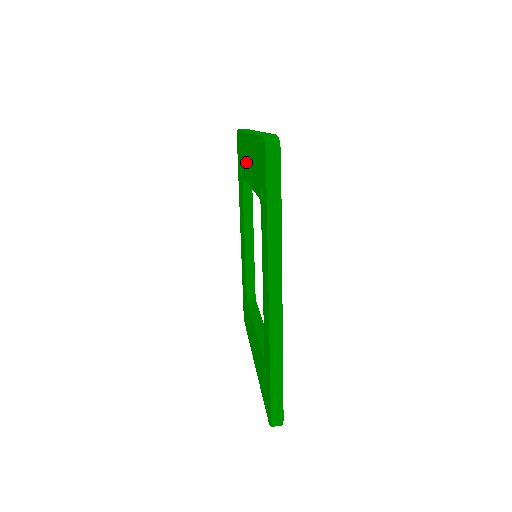
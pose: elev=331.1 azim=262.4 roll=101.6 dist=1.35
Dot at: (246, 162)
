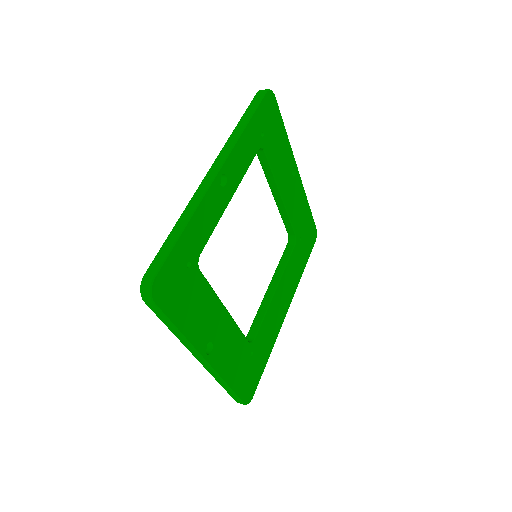
Dot at: occluded
